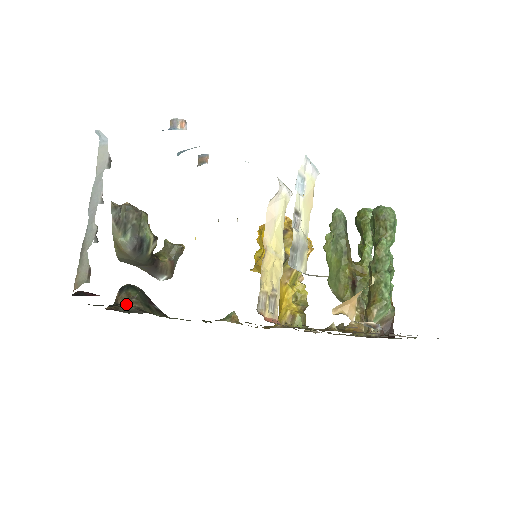
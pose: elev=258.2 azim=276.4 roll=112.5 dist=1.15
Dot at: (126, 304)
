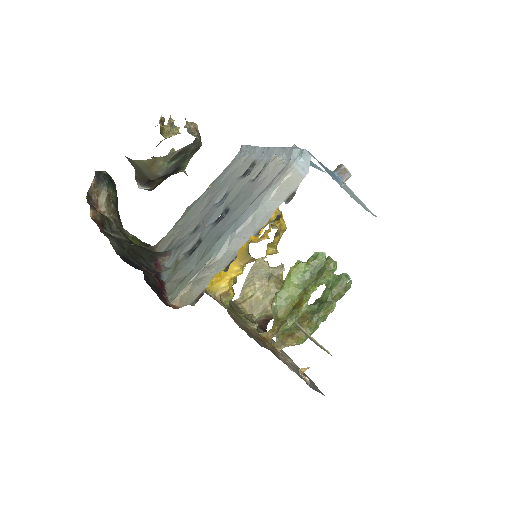
Dot at: (103, 208)
